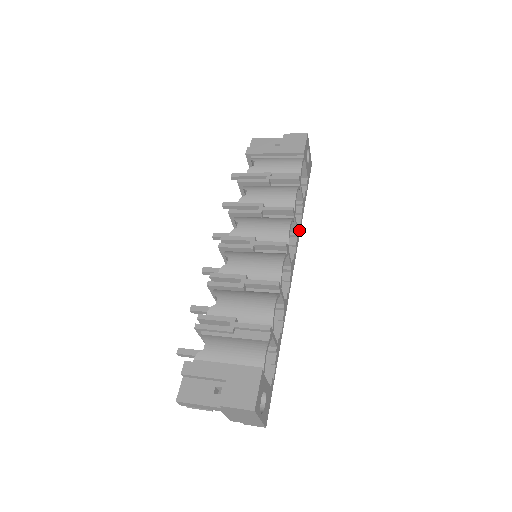
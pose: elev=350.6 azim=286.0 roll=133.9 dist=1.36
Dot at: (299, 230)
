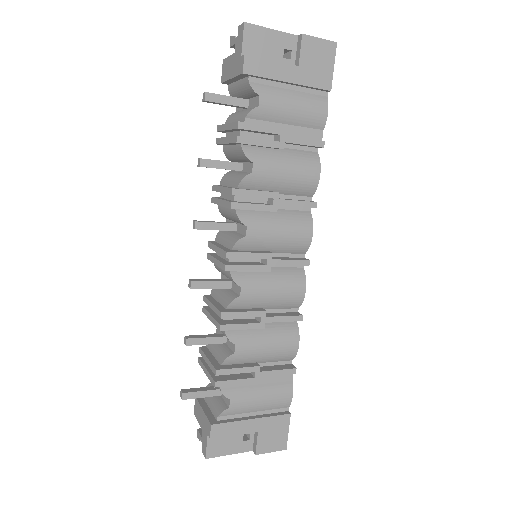
Dot at: occluded
